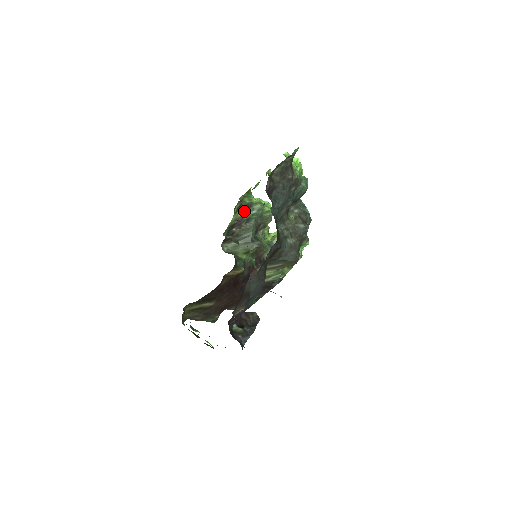
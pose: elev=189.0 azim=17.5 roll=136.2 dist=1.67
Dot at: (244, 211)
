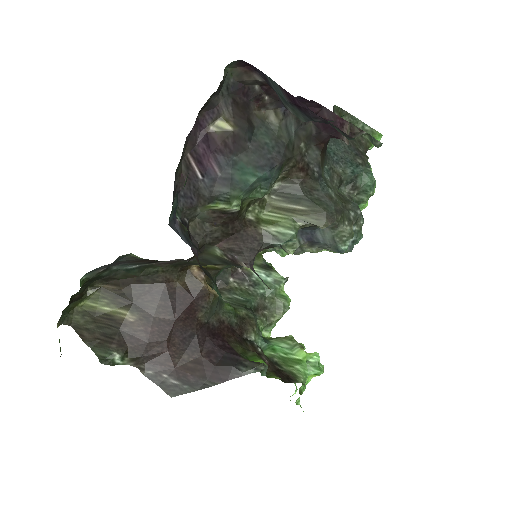
Dot at: (257, 269)
